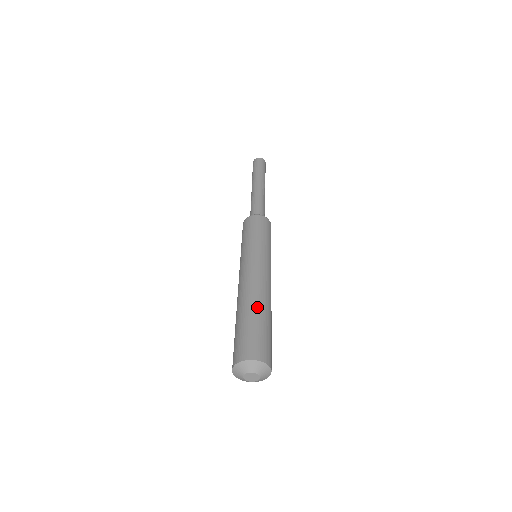
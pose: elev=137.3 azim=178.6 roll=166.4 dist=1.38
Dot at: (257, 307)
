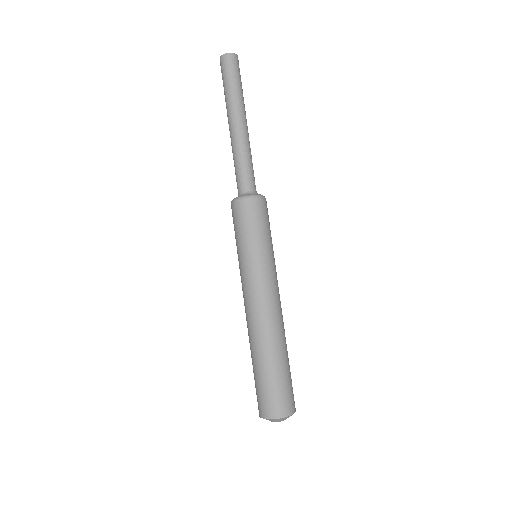
Dot at: (258, 354)
